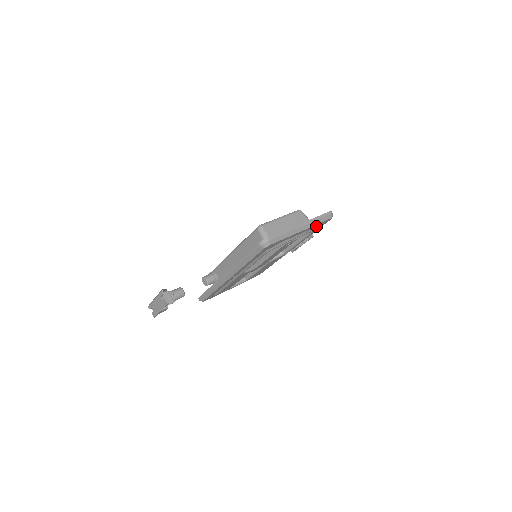
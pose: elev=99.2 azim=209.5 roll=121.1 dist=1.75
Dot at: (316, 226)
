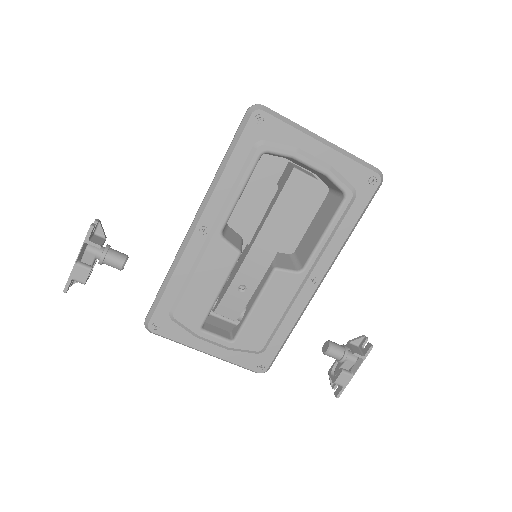
Dot at: (351, 176)
